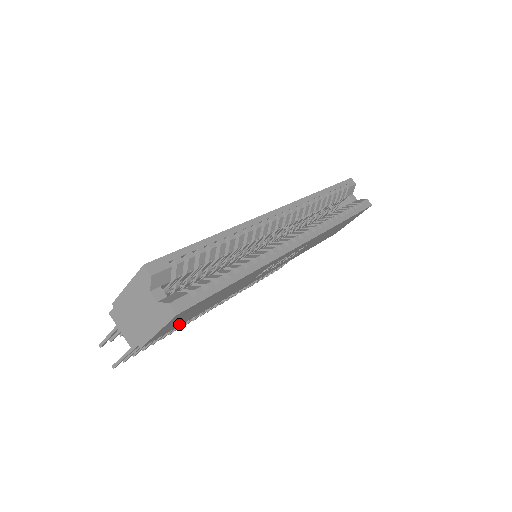
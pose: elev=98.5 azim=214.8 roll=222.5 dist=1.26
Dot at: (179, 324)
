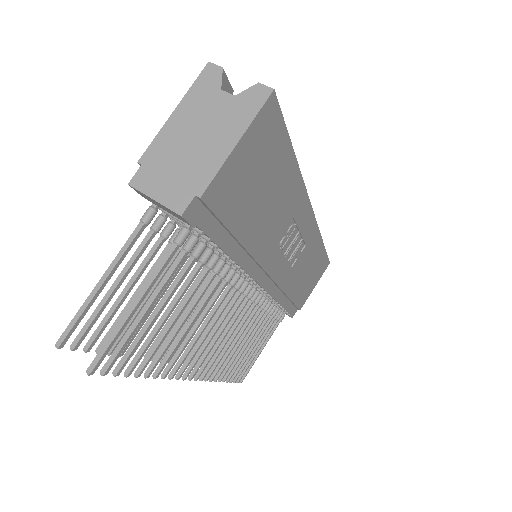
Dot at: (231, 213)
